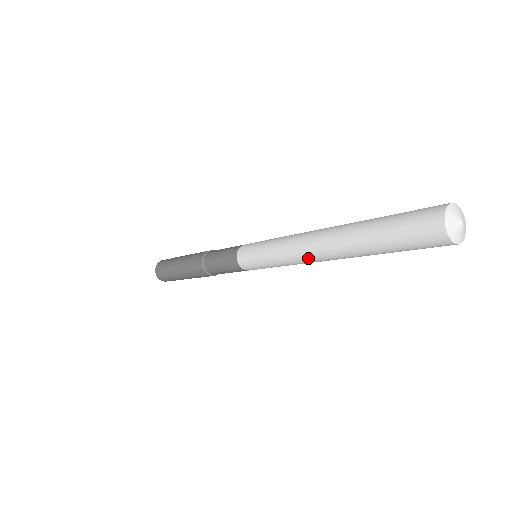
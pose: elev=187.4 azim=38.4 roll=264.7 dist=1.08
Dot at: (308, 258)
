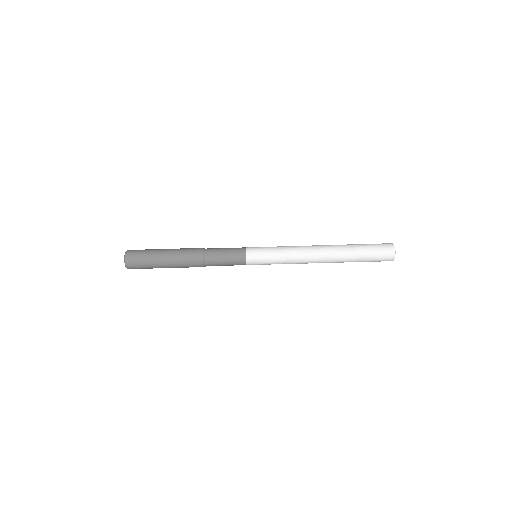
Dot at: (310, 256)
